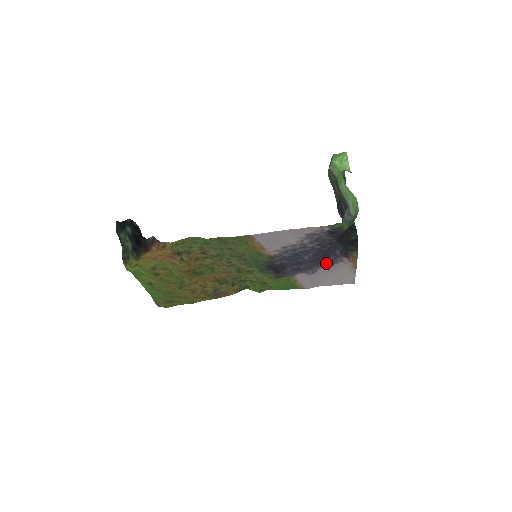
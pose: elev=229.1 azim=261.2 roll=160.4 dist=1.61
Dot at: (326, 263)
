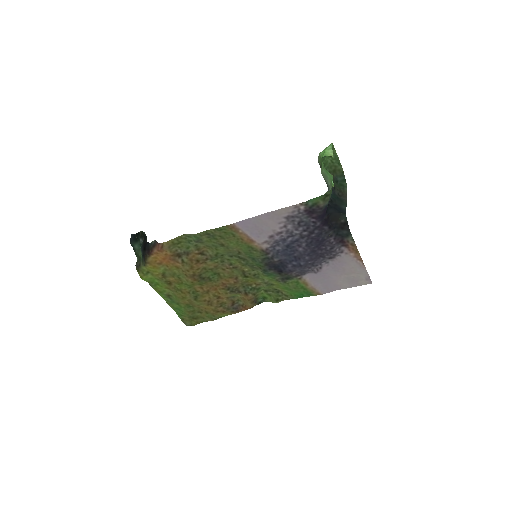
Dot at: (326, 256)
